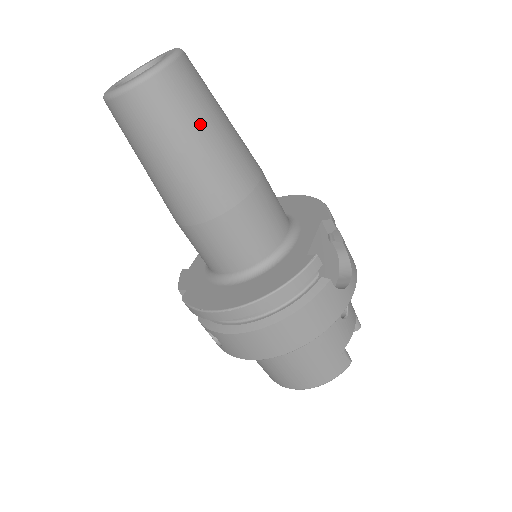
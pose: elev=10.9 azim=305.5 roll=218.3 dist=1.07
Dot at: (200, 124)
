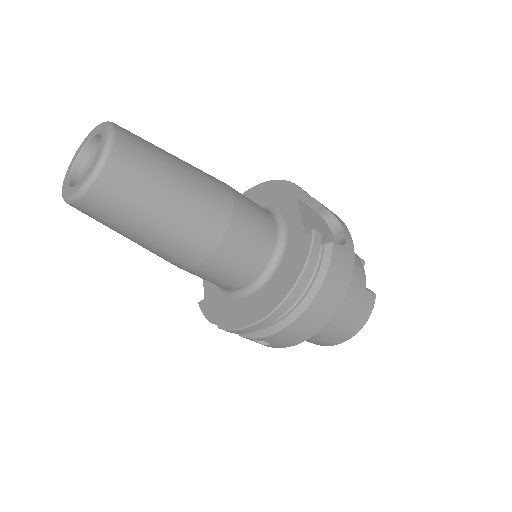
Dot at: (165, 178)
